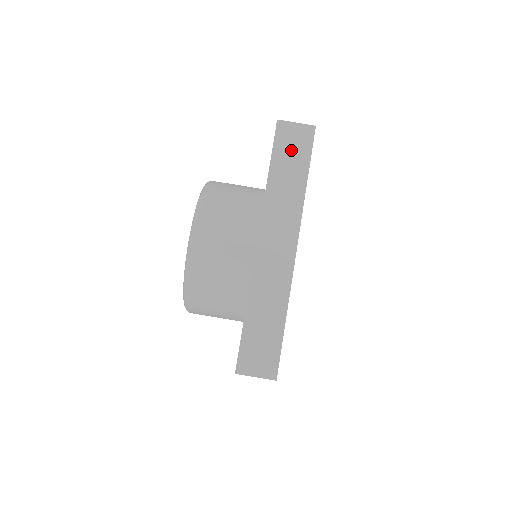
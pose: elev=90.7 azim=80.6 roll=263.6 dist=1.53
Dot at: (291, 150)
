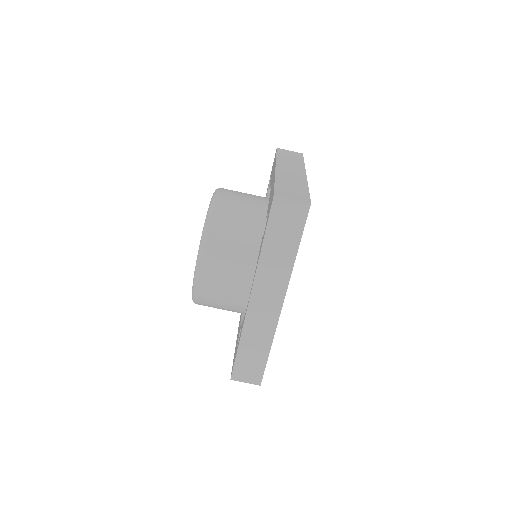
Dot at: (285, 225)
